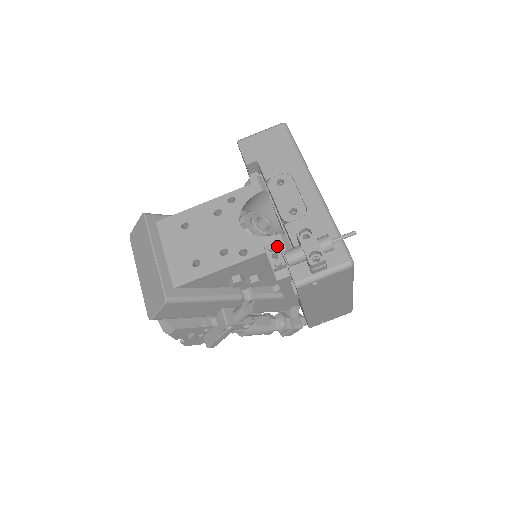
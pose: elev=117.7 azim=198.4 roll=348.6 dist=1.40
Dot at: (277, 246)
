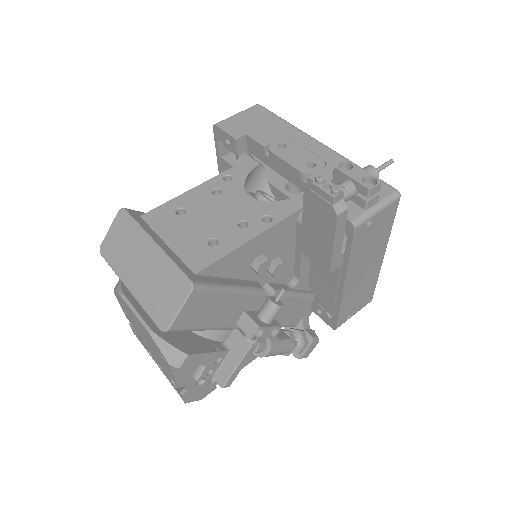
Dot at: (324, 178)
